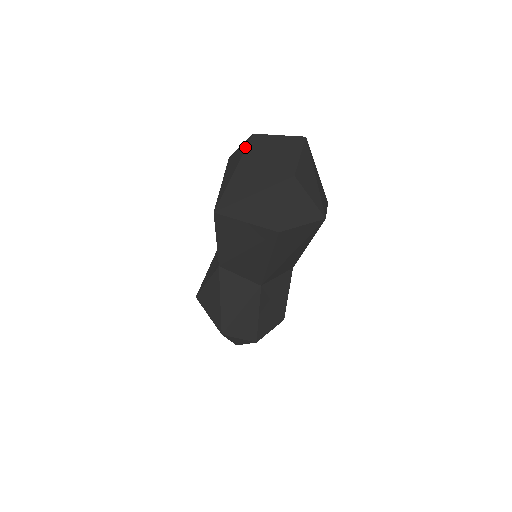
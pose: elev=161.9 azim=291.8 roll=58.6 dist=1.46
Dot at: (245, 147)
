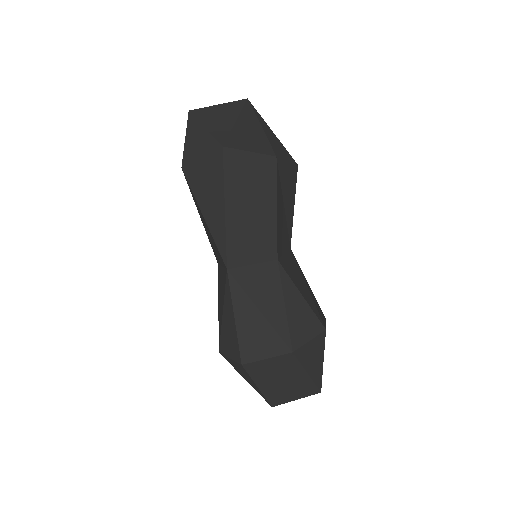
Dot at: occluded
